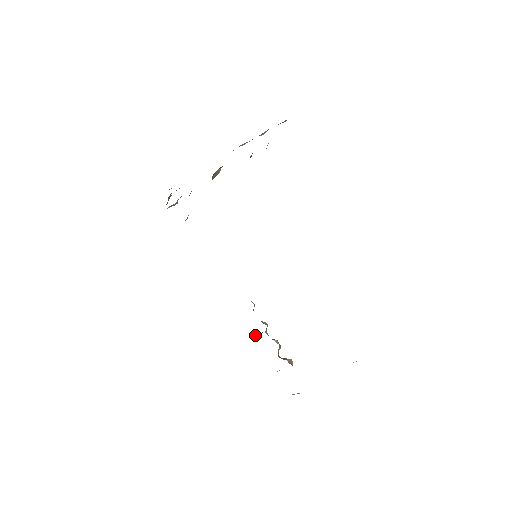
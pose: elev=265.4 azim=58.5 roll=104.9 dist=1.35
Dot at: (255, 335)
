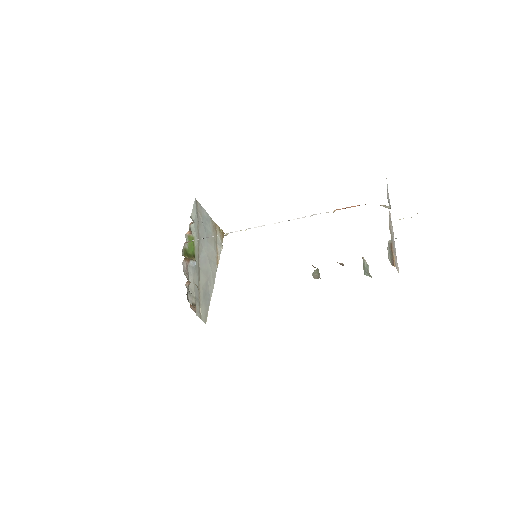
Dot at: occluded
